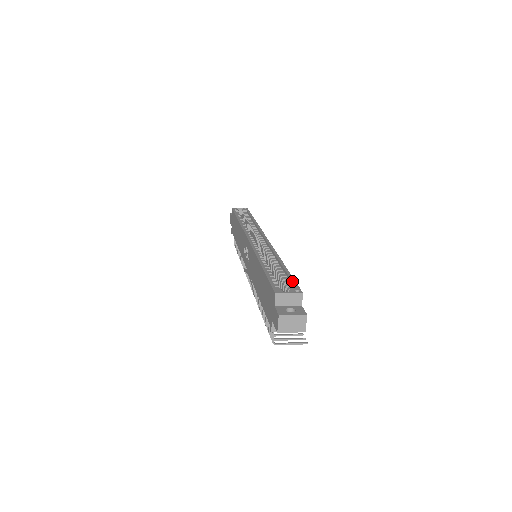
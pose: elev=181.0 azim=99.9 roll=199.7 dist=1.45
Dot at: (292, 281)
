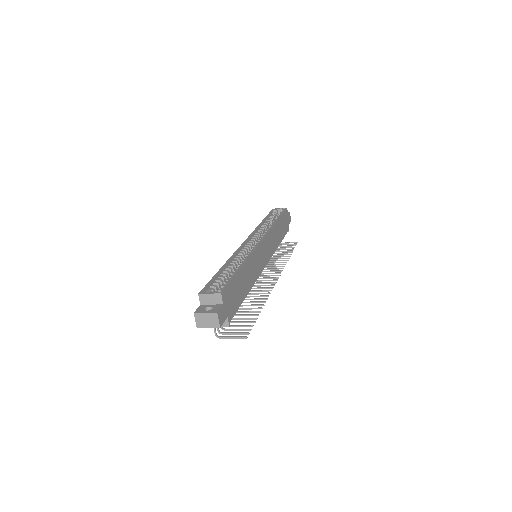
Dot at: (227, 282)
